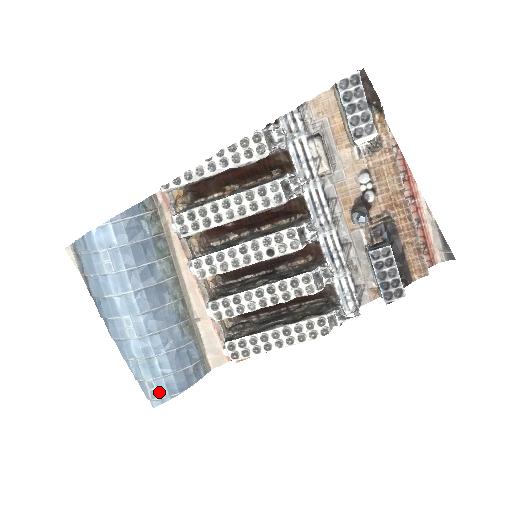
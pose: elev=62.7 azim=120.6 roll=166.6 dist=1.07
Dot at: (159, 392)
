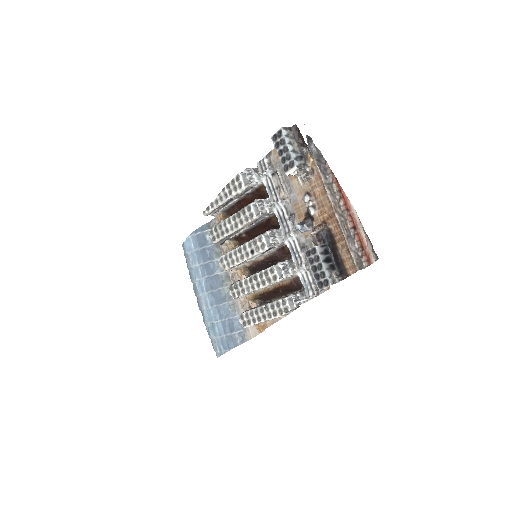
Dot at: (219, 347)
